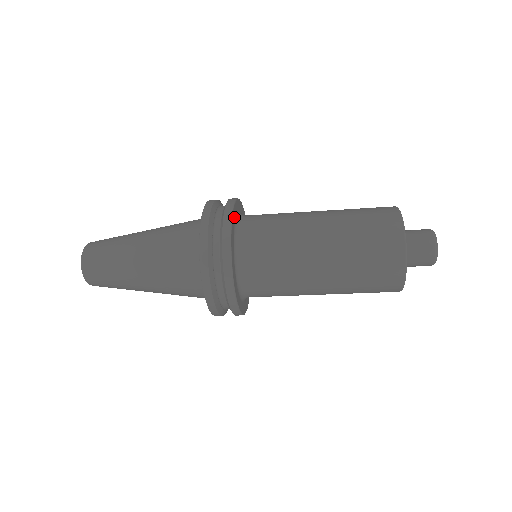
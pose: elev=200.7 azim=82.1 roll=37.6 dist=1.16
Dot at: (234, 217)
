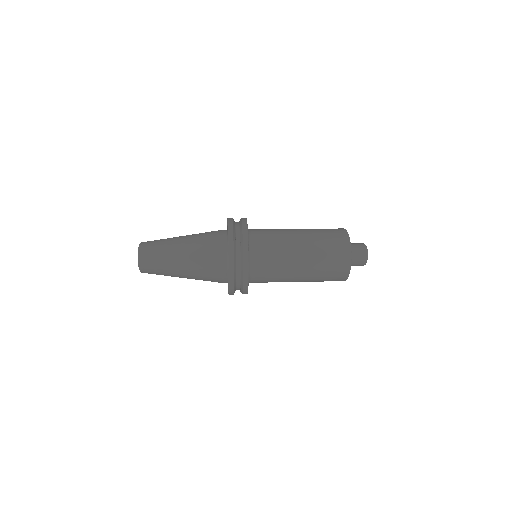
Dot at: occluded
